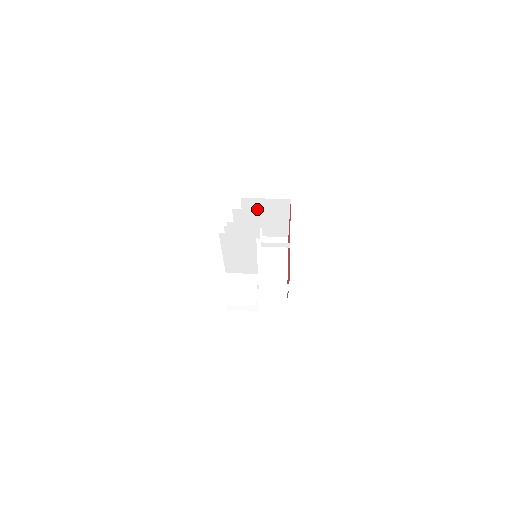
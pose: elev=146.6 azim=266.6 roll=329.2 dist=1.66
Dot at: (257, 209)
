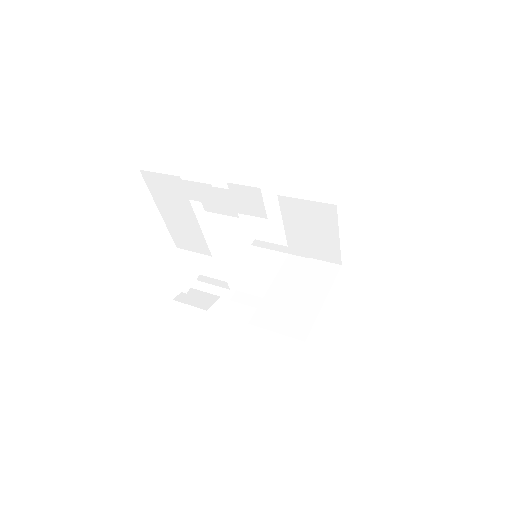
Dot at: (299, 215)
